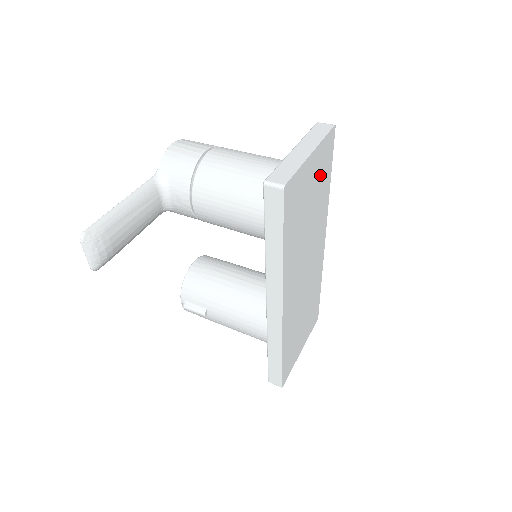
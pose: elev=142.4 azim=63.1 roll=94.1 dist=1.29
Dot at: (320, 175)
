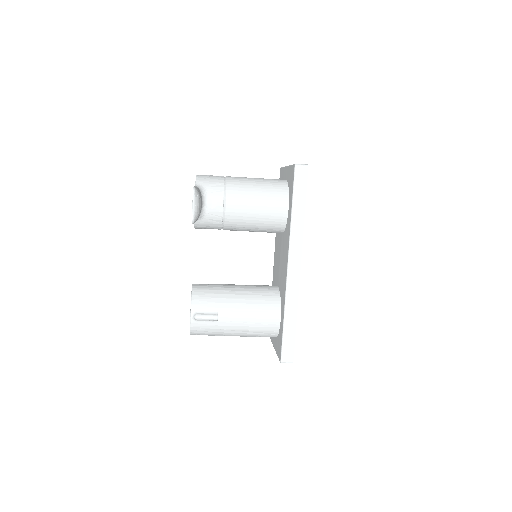
Dot at: occluded
